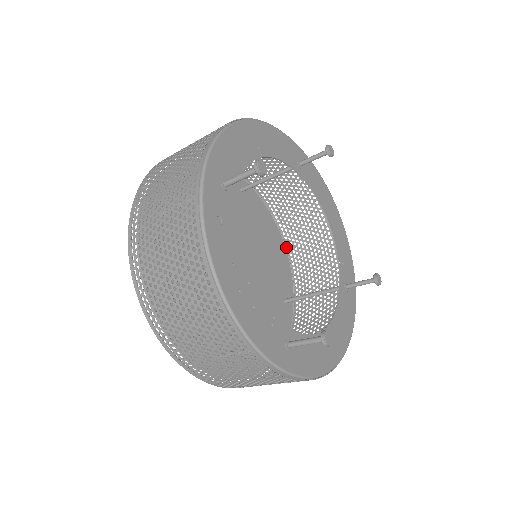
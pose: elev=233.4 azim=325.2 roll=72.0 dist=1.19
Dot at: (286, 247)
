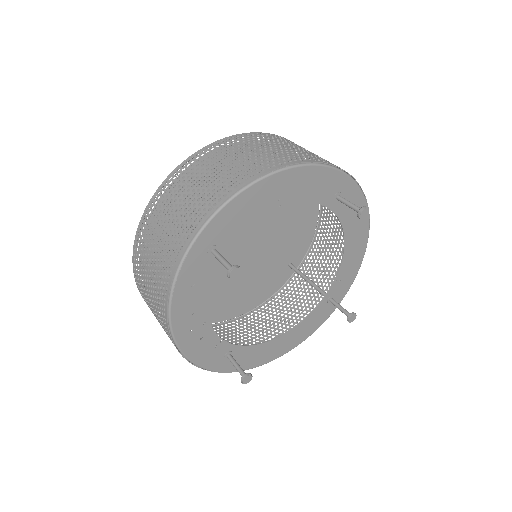
Dot at: (321, 214)
